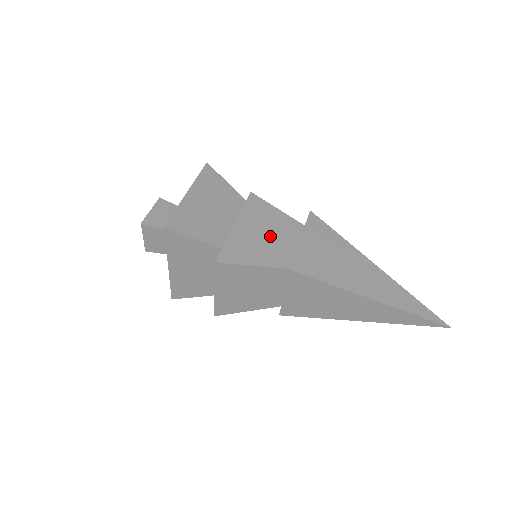
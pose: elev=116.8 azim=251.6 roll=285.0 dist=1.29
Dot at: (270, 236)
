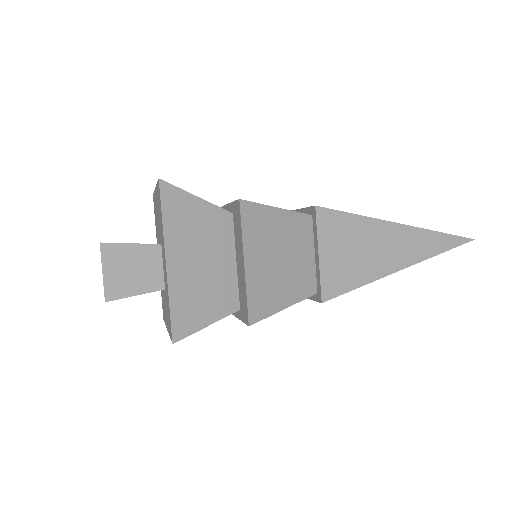
Dot at: occluded
